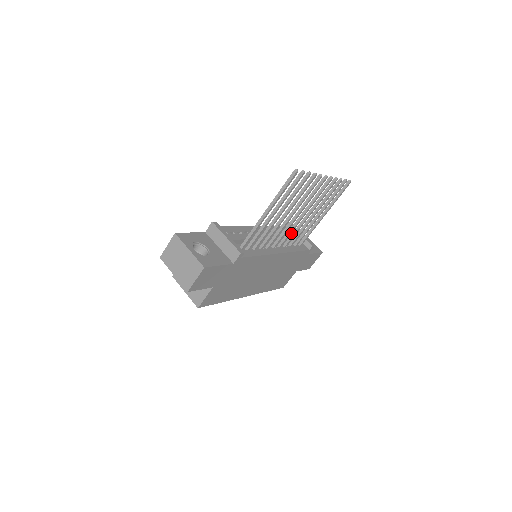
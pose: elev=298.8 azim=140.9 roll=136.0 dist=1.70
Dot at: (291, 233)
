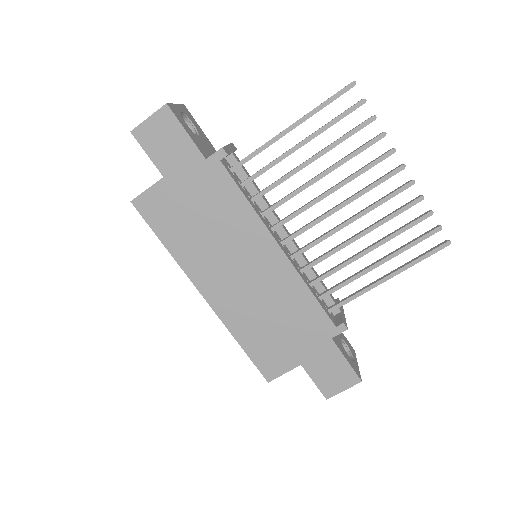
Dot at: occluded
